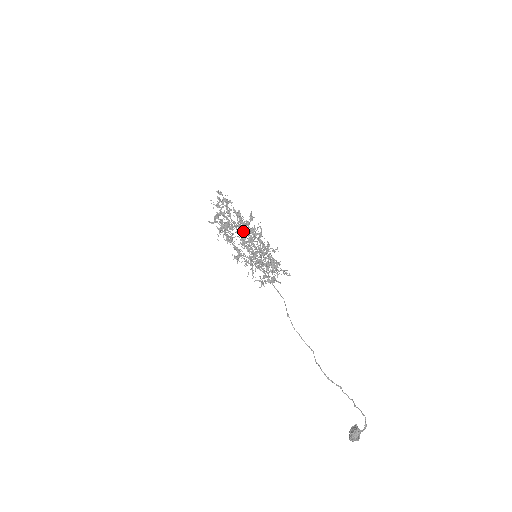
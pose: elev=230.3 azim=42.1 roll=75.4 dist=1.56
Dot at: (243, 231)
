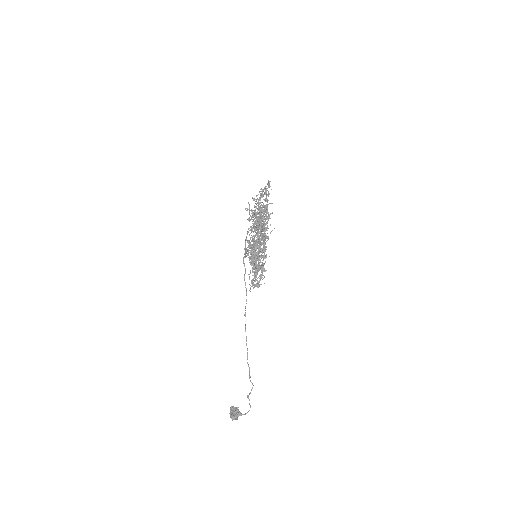
Dot at: occluded
